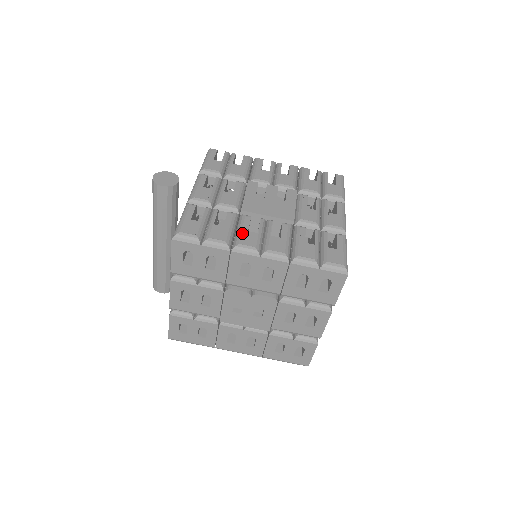
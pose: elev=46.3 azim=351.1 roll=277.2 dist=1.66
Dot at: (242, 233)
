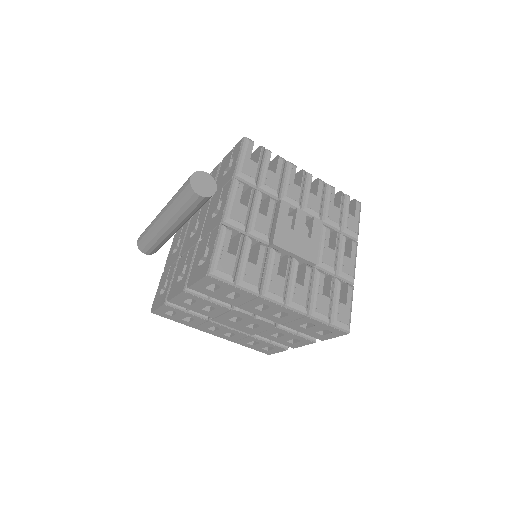
Dot at: (272, 277)
